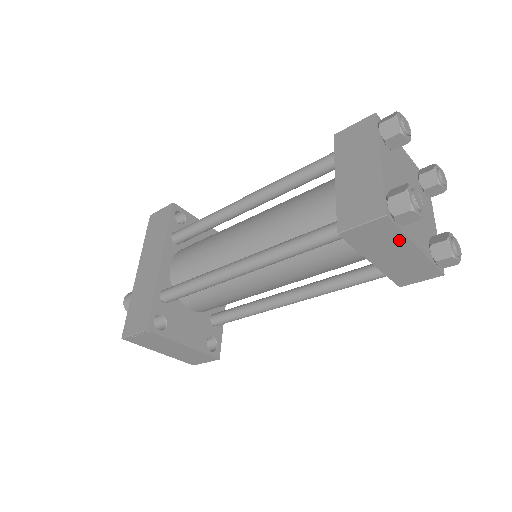
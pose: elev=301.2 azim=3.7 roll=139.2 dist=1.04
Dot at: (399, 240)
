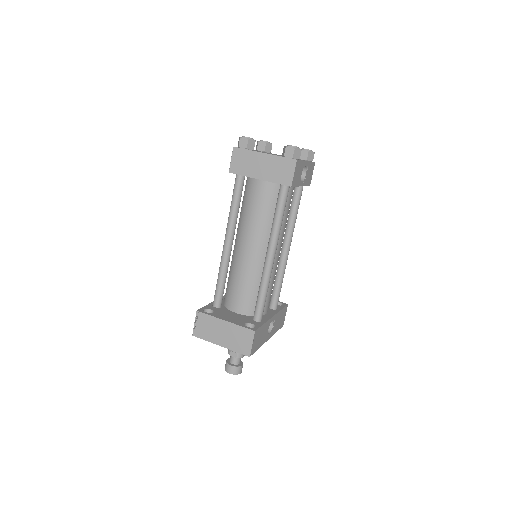
Dot at: (252, 155)
